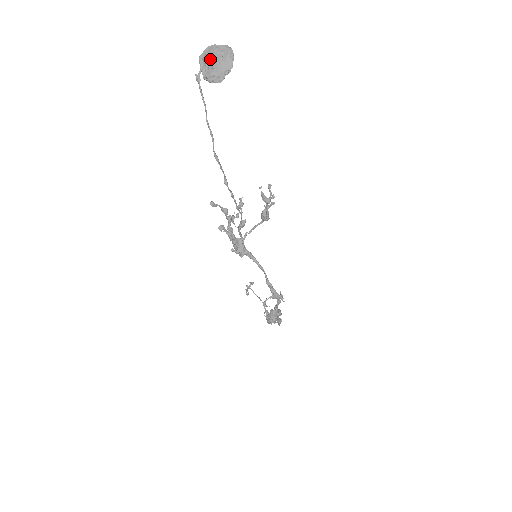
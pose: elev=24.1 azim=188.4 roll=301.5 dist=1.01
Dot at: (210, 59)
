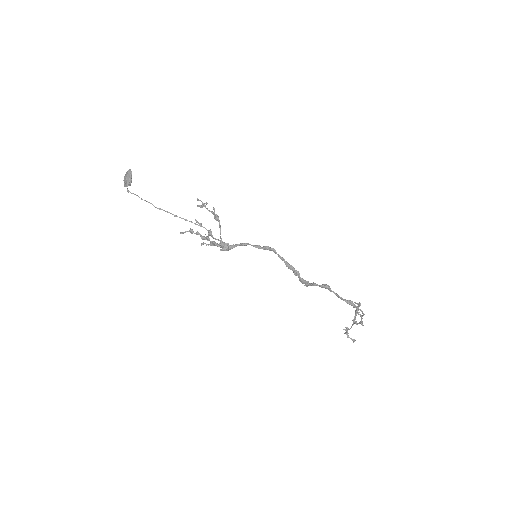
Dot at: (125, 180)
